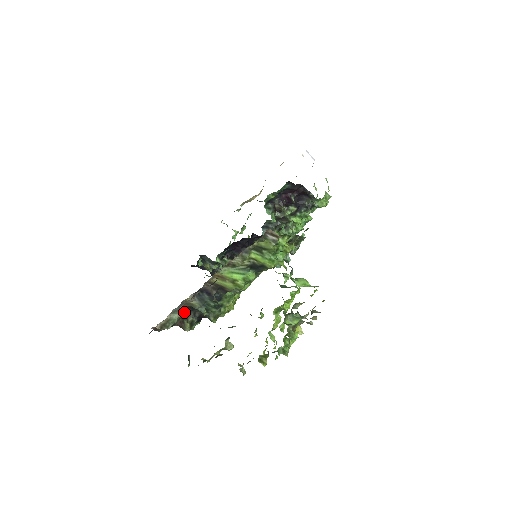
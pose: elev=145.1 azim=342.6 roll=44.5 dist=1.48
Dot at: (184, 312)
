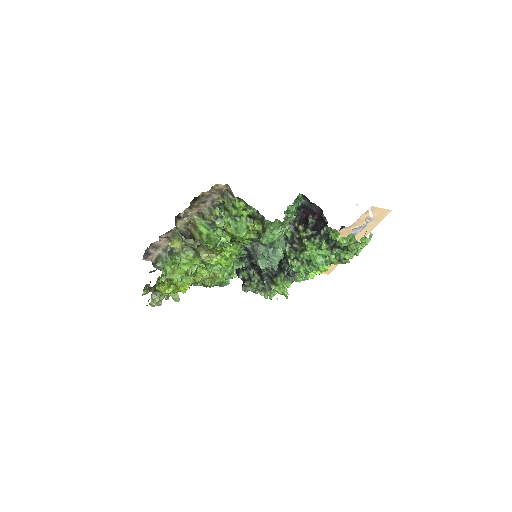
Dot at: occluded
